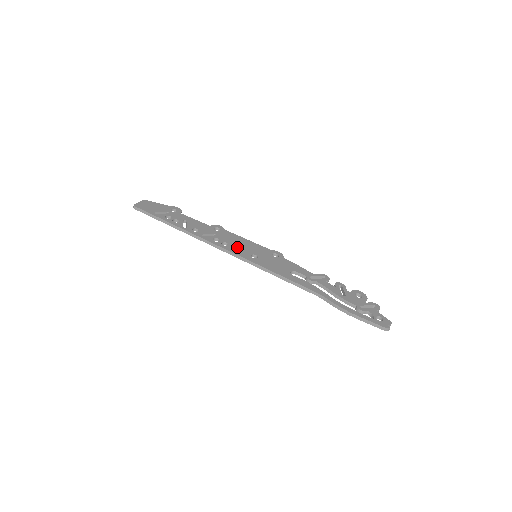
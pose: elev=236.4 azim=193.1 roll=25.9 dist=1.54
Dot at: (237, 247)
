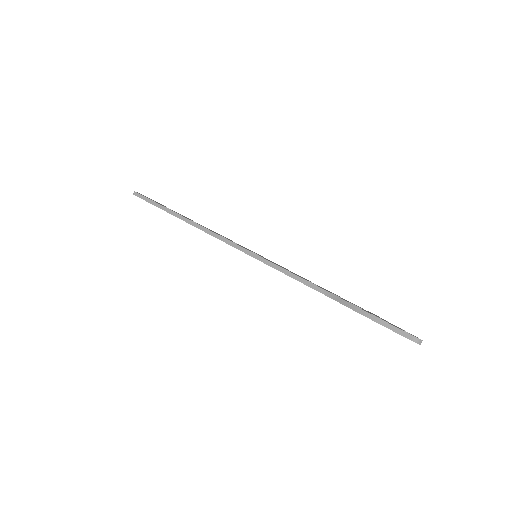
Dot at: occluded
